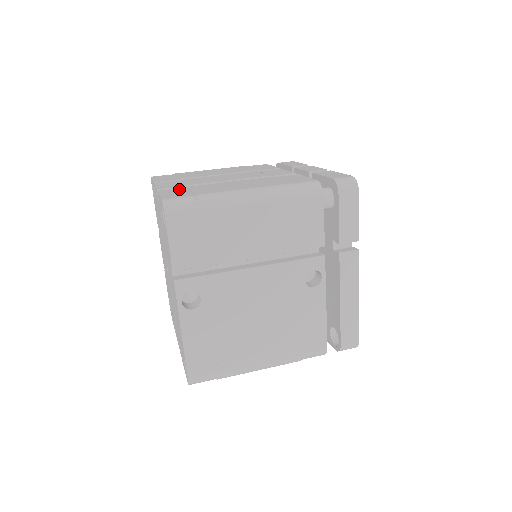
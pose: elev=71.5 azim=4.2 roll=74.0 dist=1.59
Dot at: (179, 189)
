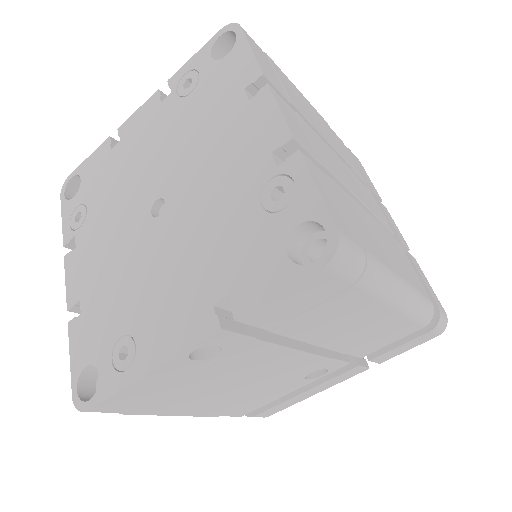
Dot at: (325, 178)
